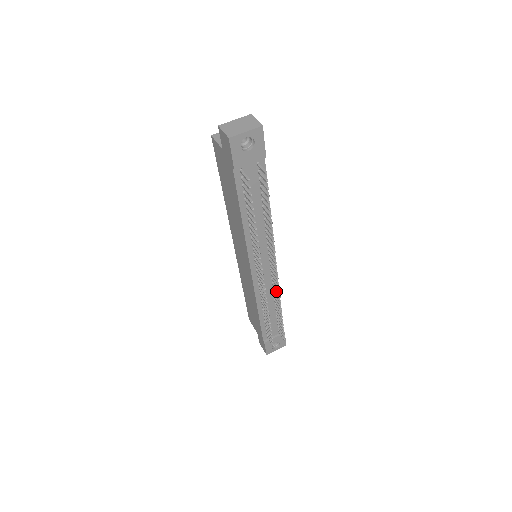
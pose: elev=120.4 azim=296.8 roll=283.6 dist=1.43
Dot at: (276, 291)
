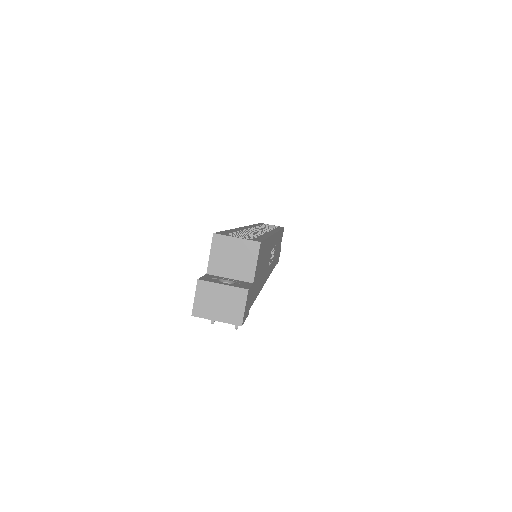
Dot at: occluded
